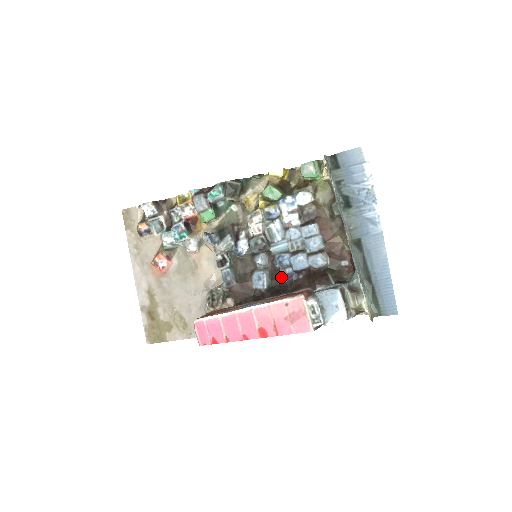
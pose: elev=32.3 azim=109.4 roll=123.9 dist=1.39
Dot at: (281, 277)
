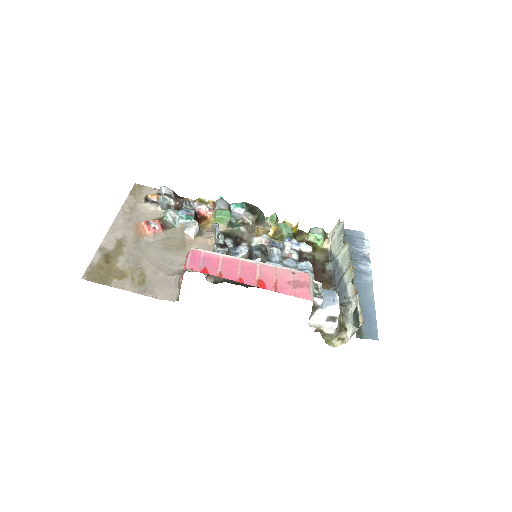
Dot at: occluded
